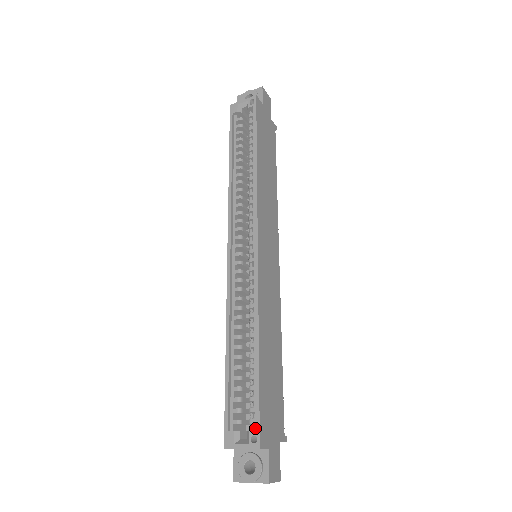
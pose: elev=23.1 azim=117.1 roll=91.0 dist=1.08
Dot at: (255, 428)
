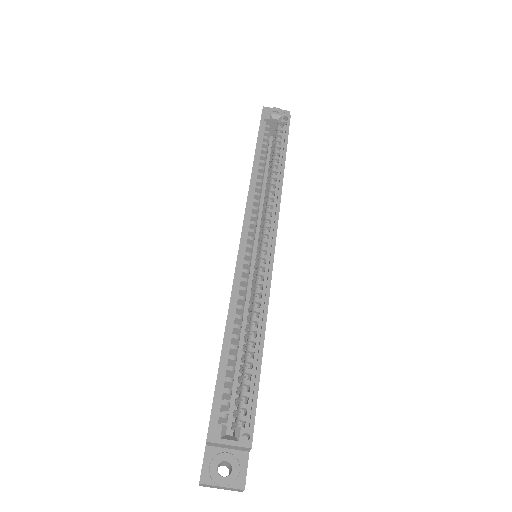
Dot at: (246, 425)
